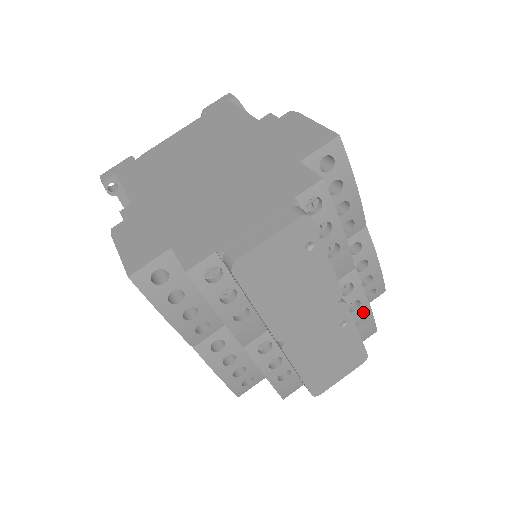
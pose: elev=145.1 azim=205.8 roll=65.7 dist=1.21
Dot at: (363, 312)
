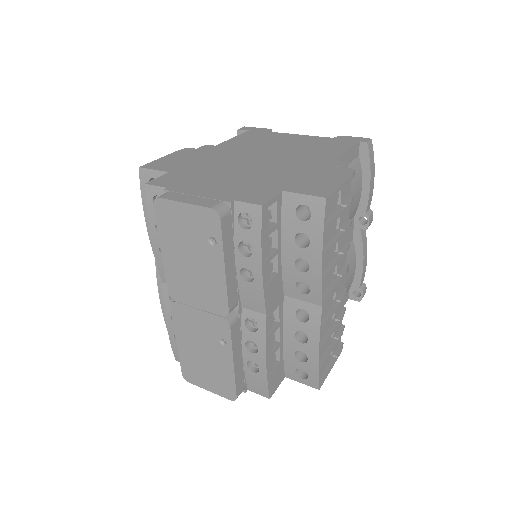
Dot at: (258, 362)
